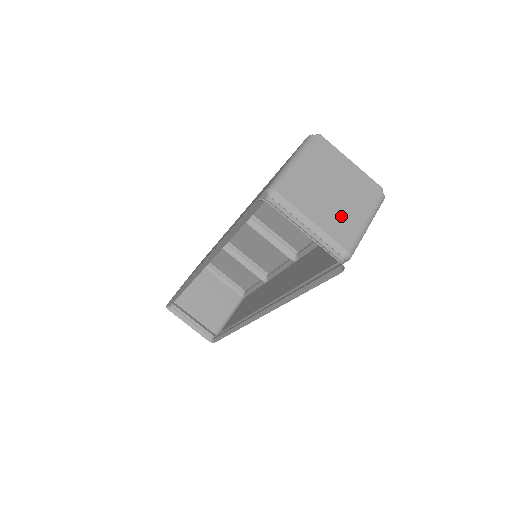
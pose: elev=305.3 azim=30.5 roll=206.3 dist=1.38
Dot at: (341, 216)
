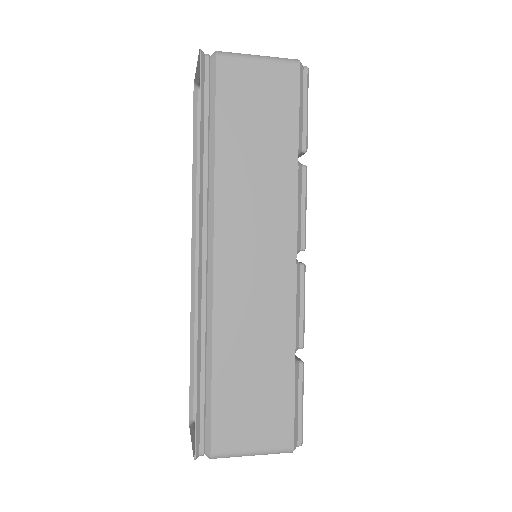
Dot at: occluded
